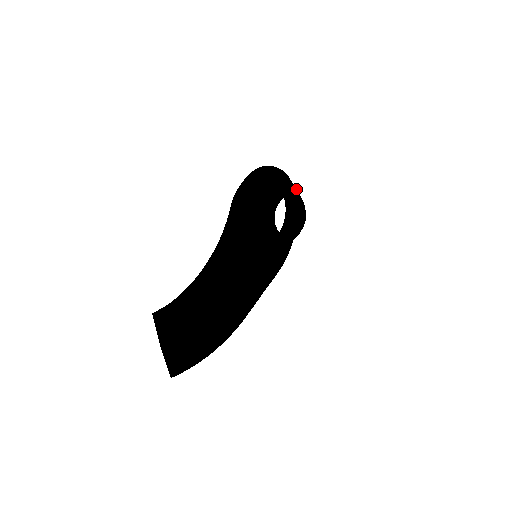
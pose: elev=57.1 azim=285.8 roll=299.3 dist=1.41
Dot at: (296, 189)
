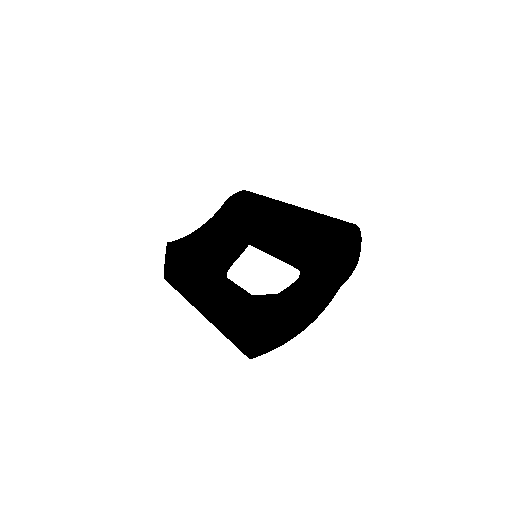
Dot at: occluded
